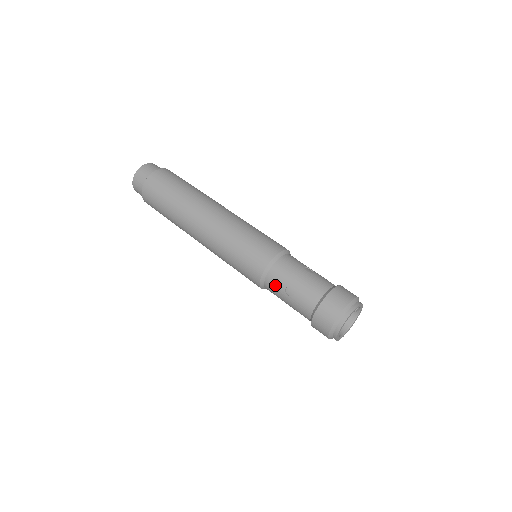
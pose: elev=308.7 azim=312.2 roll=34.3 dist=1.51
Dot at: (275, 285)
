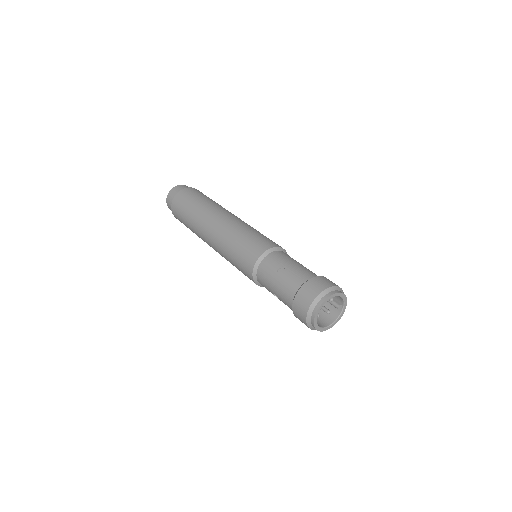
Dot at: (268, 267)
